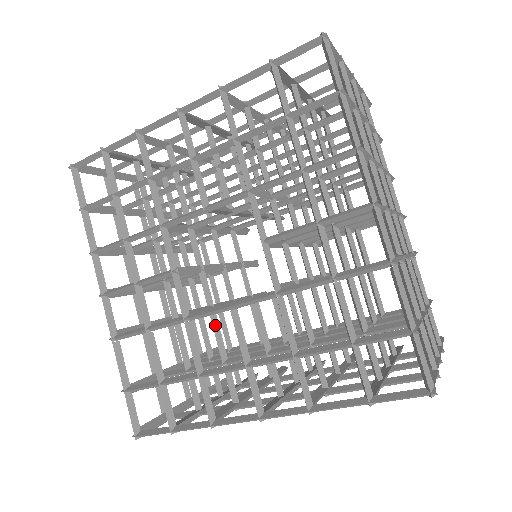
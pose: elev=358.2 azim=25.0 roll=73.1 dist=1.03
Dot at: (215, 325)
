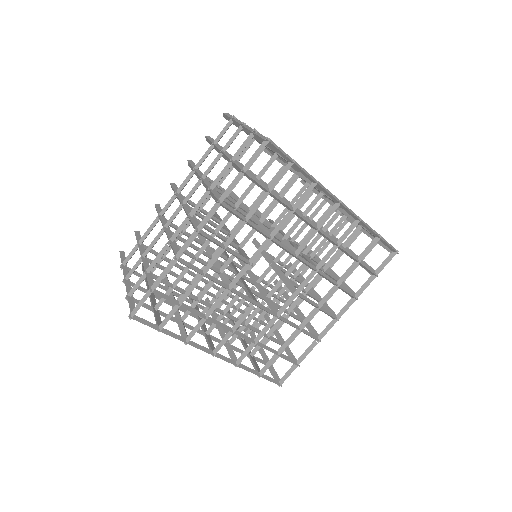
Dot at: occluded
